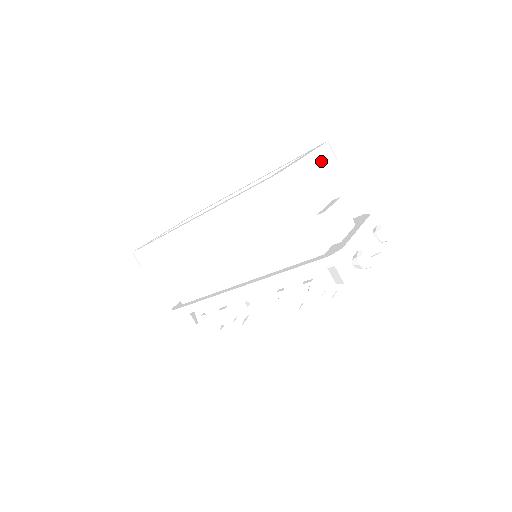
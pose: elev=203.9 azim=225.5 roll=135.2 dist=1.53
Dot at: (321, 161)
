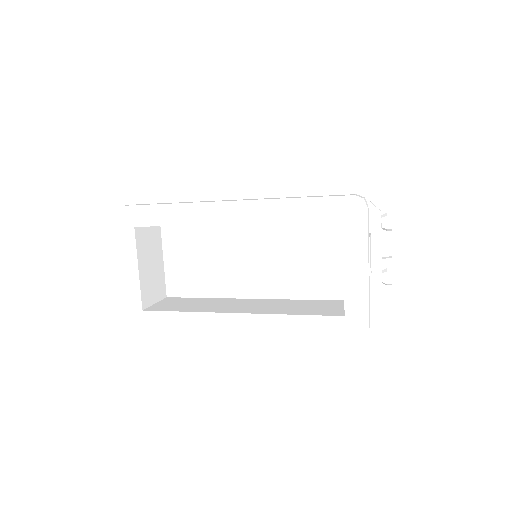
Dot at: (368, 244)
